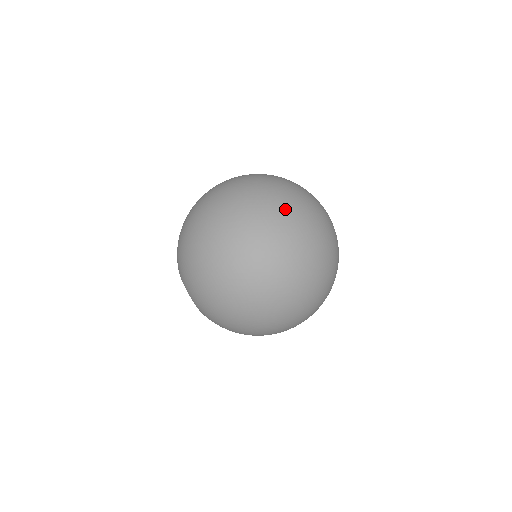
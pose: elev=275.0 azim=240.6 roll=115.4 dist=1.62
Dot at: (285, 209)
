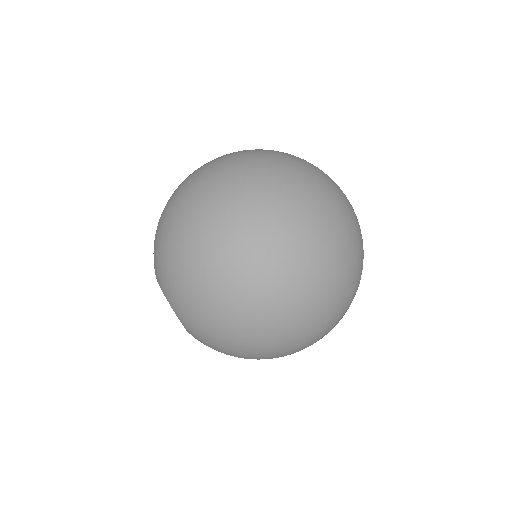
Dot at: (293, 175)
